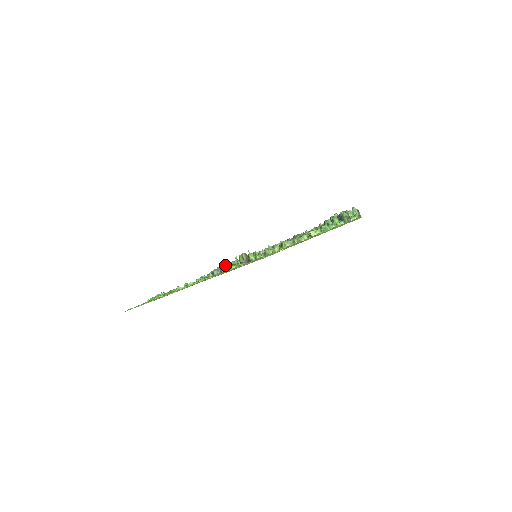
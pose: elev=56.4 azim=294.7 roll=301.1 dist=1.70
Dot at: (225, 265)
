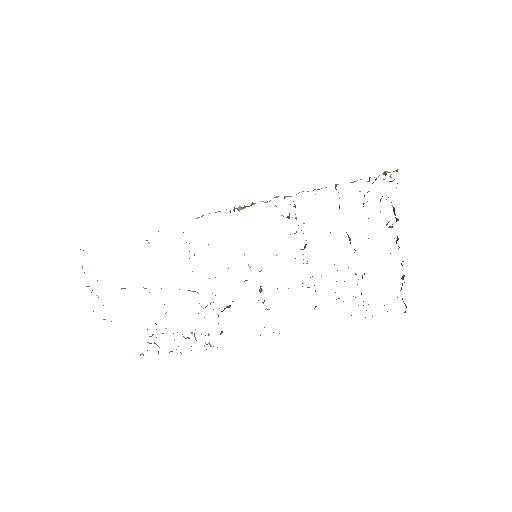
Dot at: occluded
